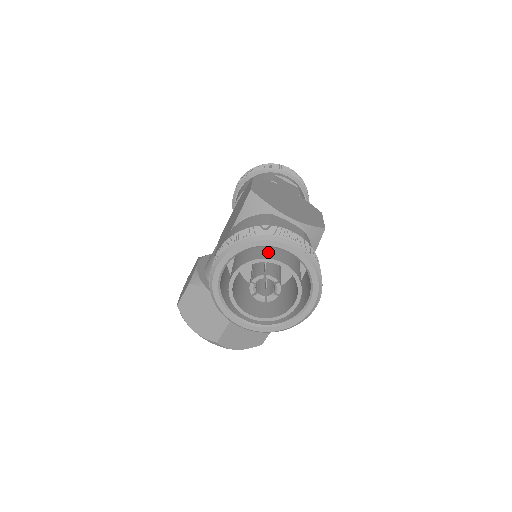
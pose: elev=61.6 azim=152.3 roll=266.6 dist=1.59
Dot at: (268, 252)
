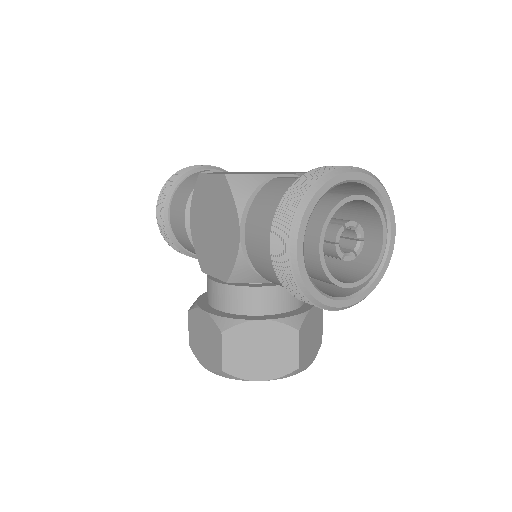
Dot at: (330, 198)
